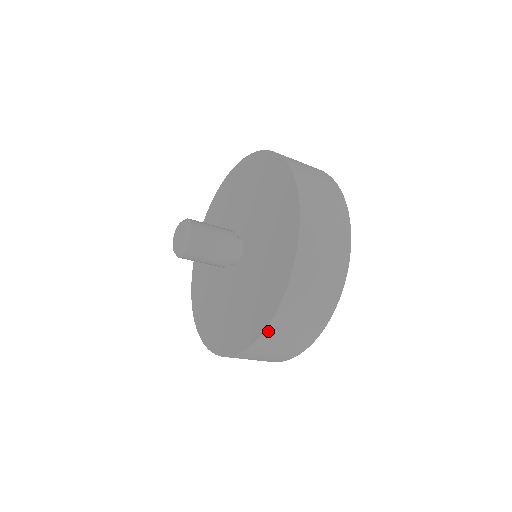
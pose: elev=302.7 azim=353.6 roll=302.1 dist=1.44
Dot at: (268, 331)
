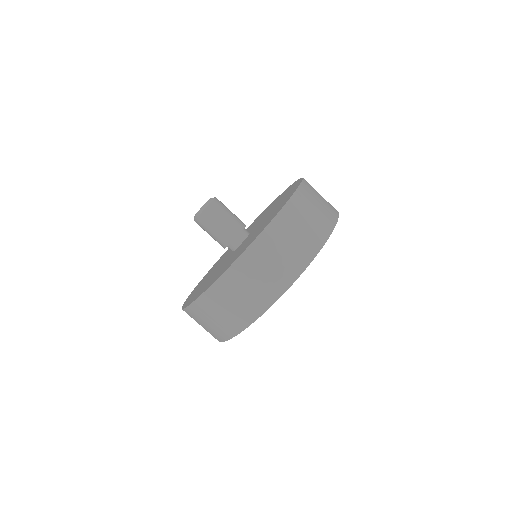
Dot at: (200, 300)
